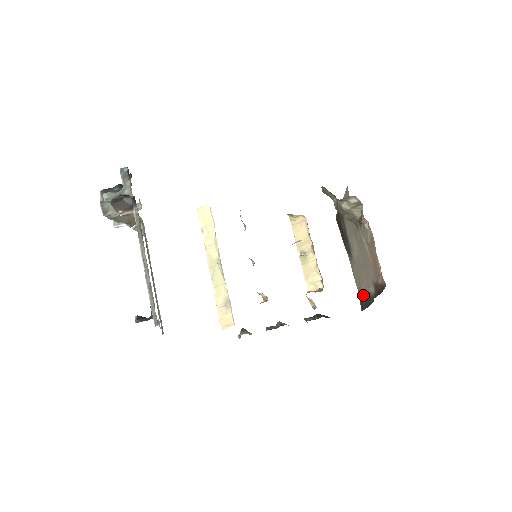
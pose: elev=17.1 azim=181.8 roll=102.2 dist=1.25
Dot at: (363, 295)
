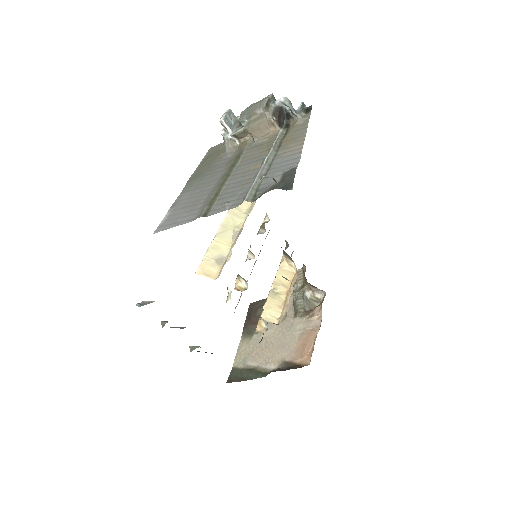
Dot at: (244, 370)
